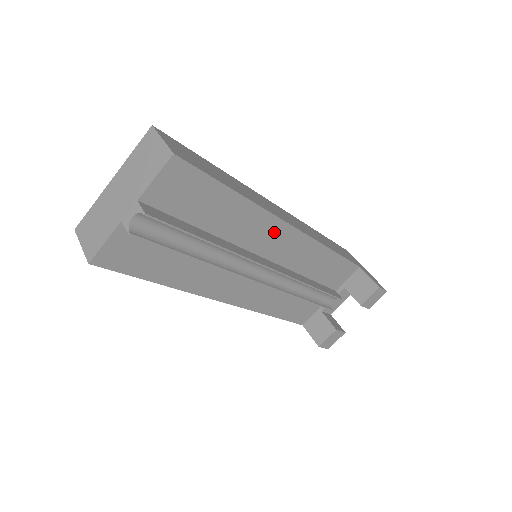
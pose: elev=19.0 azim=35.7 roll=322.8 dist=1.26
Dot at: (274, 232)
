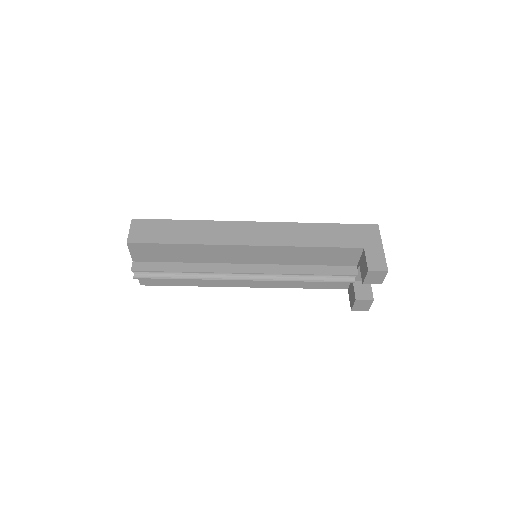
Dot at: (234, 251)
